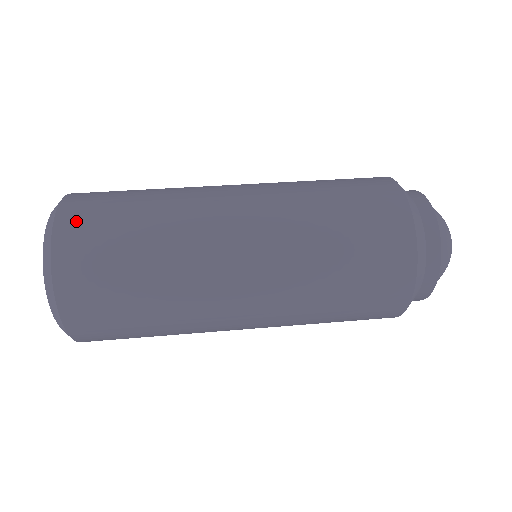
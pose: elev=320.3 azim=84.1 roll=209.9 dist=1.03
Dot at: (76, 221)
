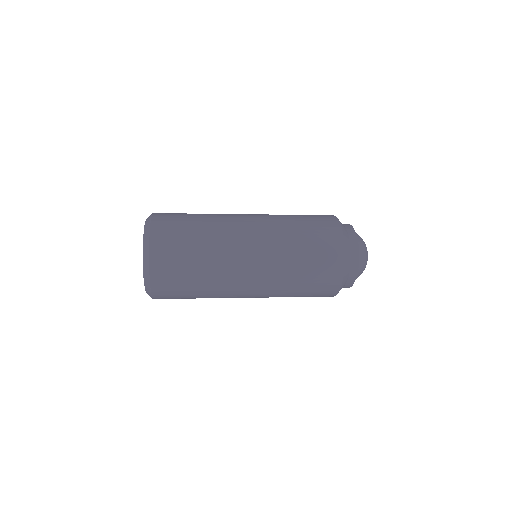
Dot at: occluded
